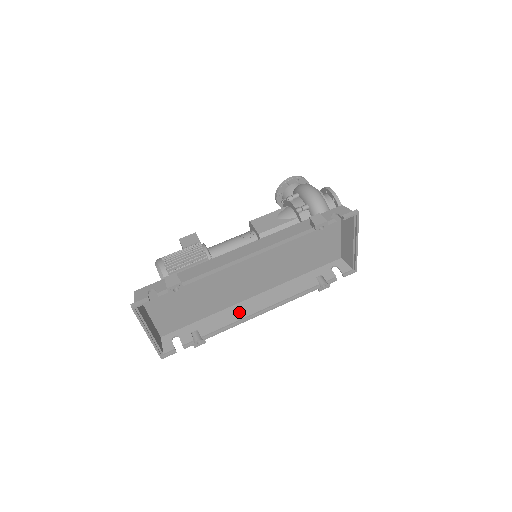
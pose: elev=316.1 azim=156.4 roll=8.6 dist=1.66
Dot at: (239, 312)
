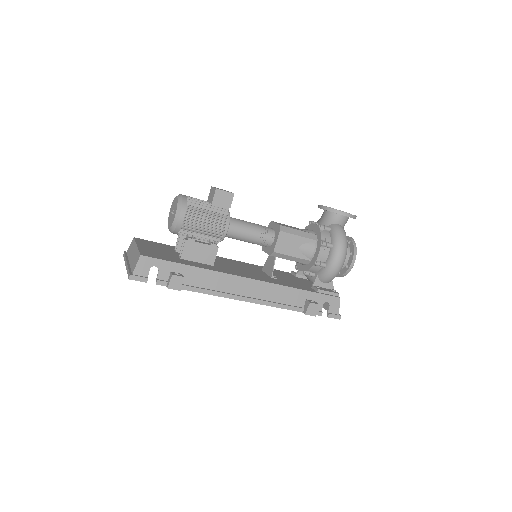
Dot at: occluded
